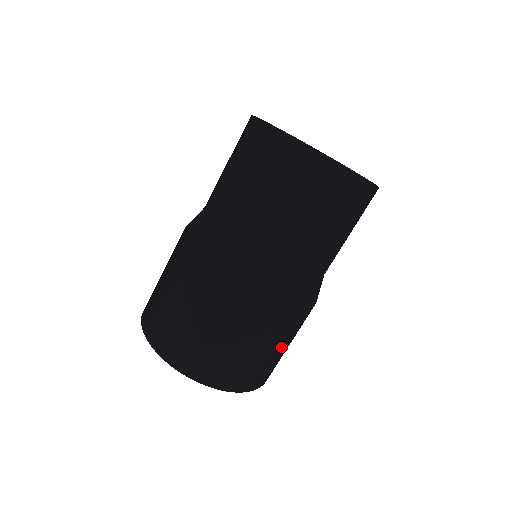
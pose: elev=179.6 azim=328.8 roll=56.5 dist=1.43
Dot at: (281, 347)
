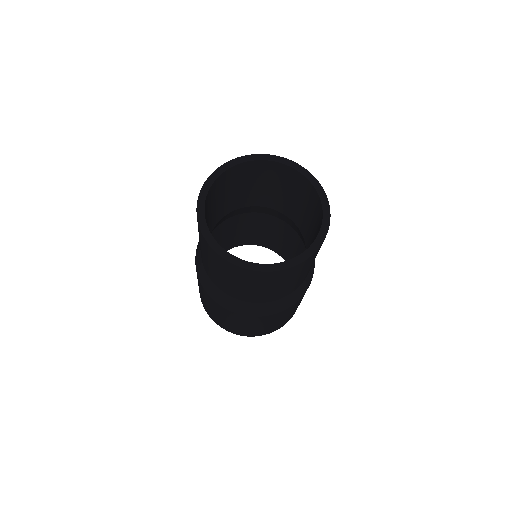
Dot at: (255, 326)
